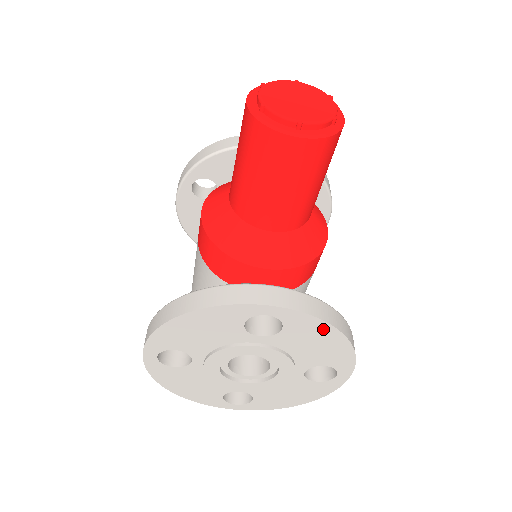
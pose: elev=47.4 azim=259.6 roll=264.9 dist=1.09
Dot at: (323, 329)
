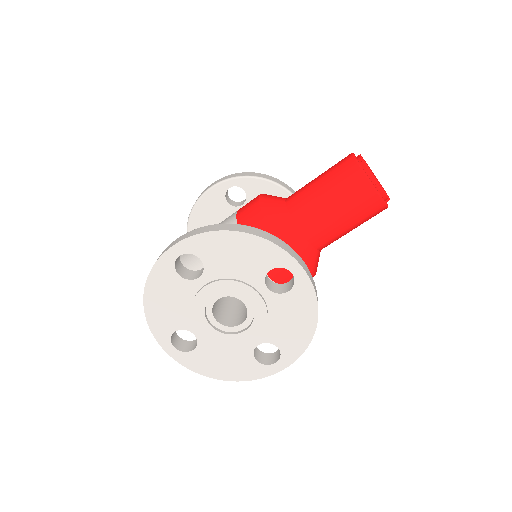
Dot at: (310, 310)
